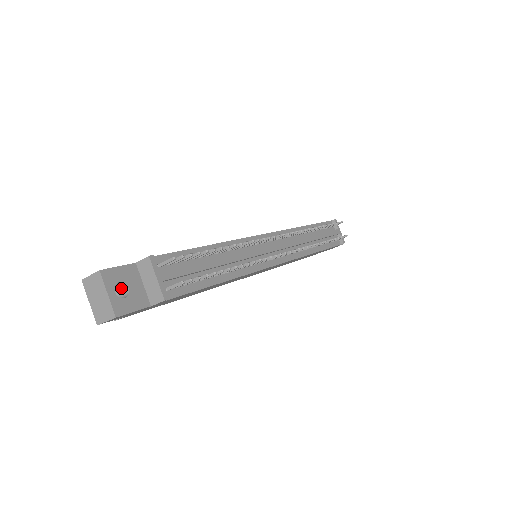
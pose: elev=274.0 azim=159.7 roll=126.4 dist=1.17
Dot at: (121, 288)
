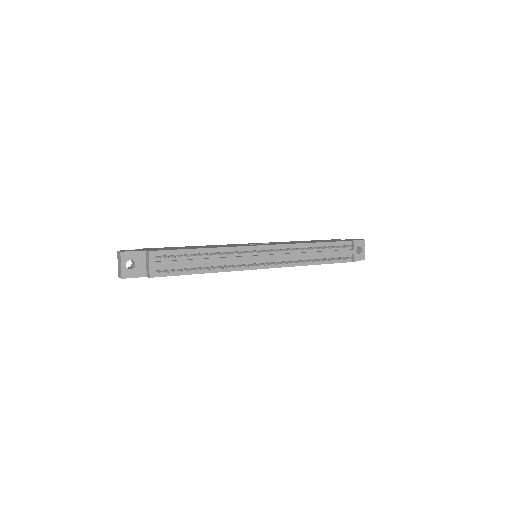
Dot at: (134, 262)
